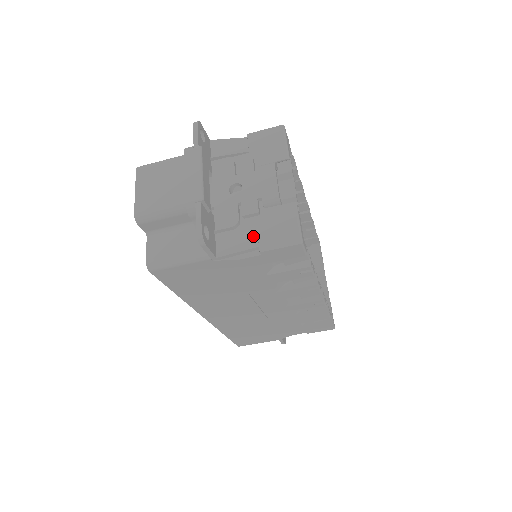
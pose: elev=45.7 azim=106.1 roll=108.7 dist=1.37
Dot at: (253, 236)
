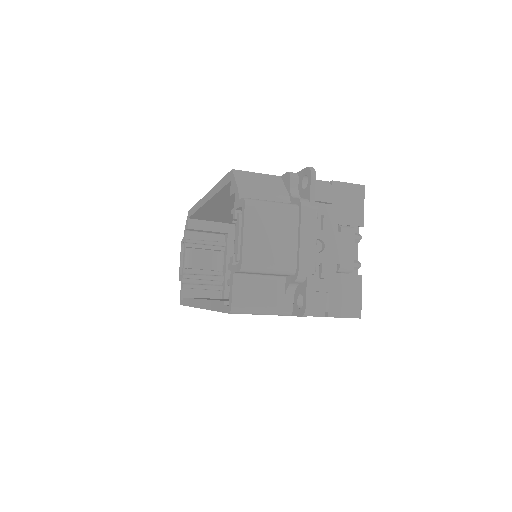
Dot at: (325, 300)
